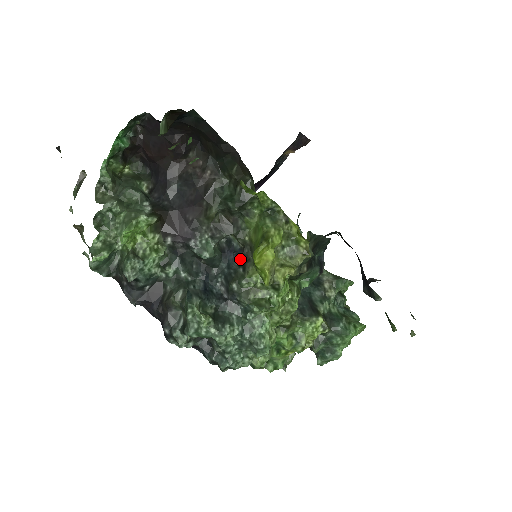
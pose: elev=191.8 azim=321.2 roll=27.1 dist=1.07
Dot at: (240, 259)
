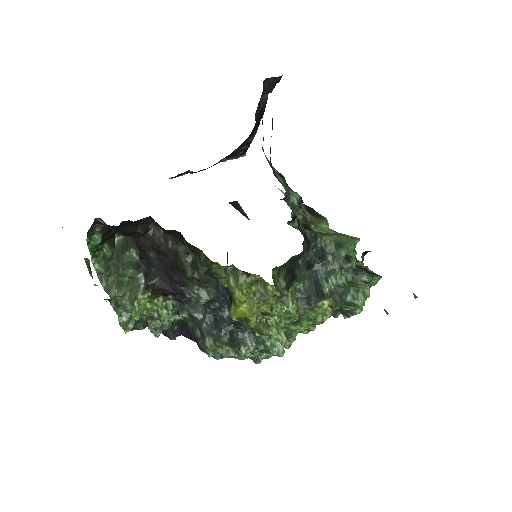
Dot at: (230, 298)
